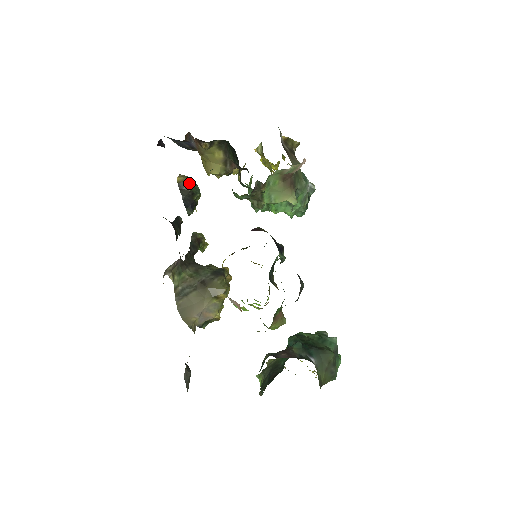
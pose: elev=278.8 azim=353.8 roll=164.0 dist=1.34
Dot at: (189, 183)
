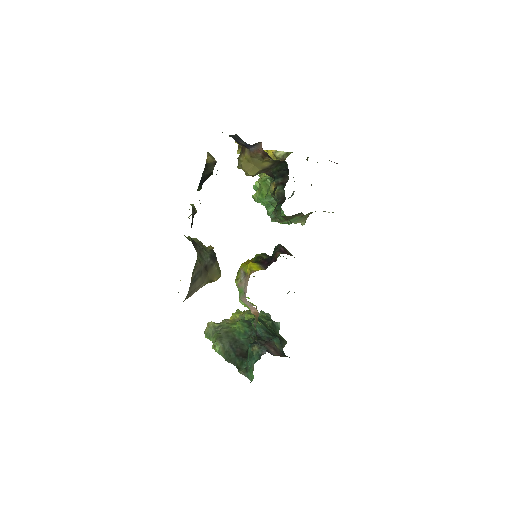
Dot at: (214, 165)
